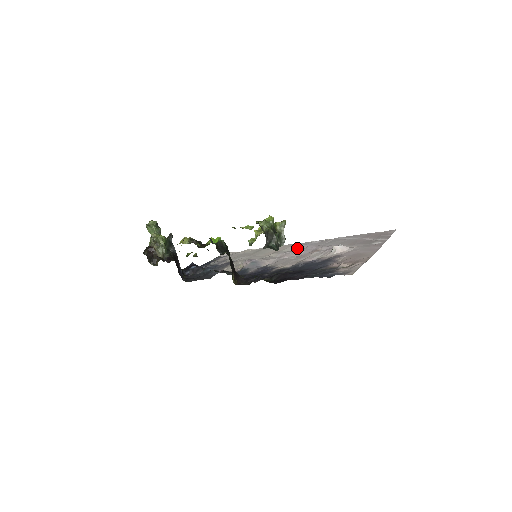
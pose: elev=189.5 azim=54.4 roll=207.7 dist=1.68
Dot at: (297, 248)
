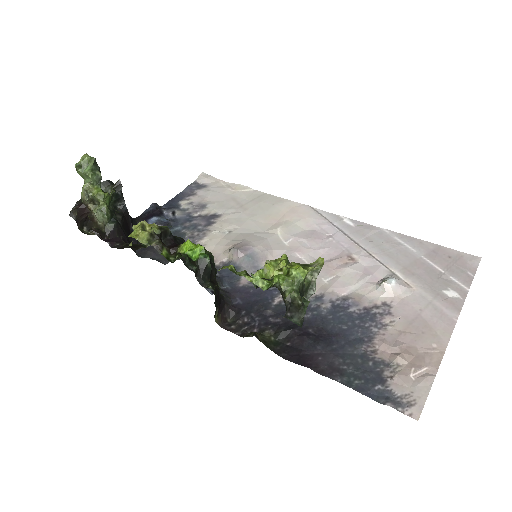
Dot at: (318, 229)
